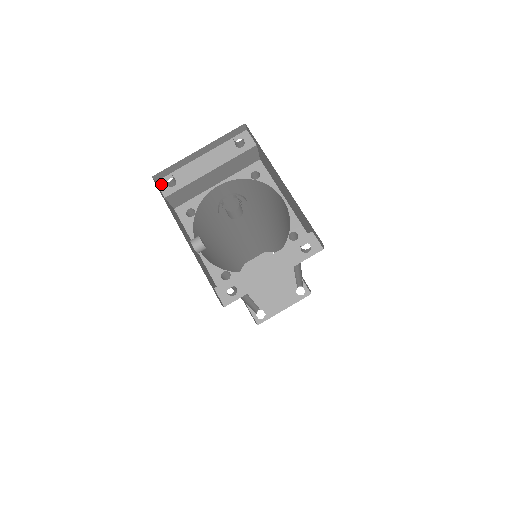
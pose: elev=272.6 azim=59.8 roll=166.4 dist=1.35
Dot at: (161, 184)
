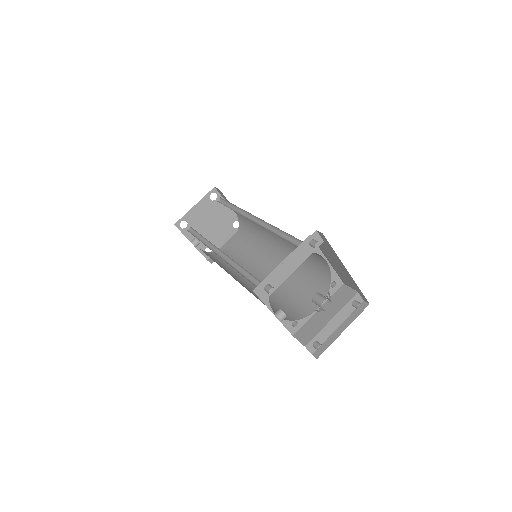
Dot at: (260, 291)
